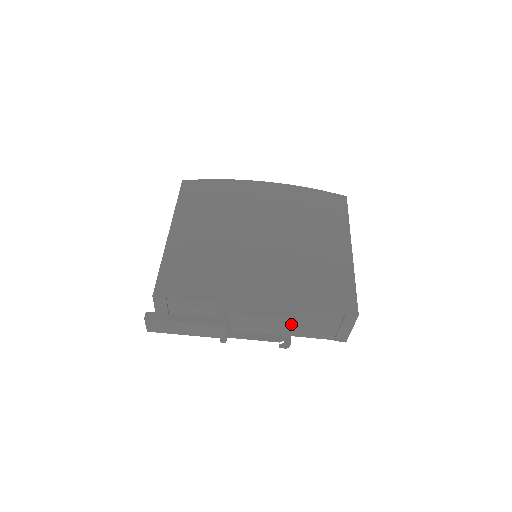
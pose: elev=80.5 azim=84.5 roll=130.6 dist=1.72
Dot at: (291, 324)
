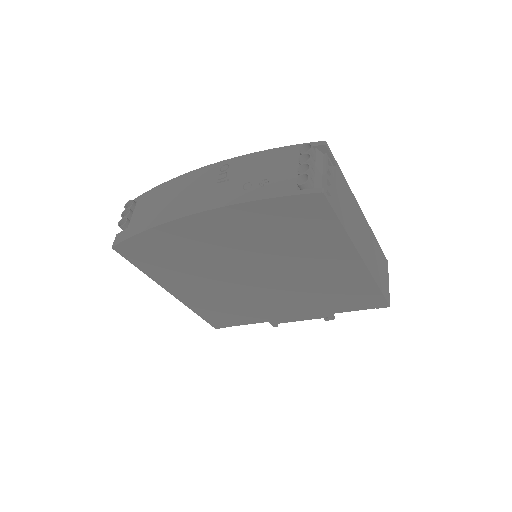
Dot at: occluded
